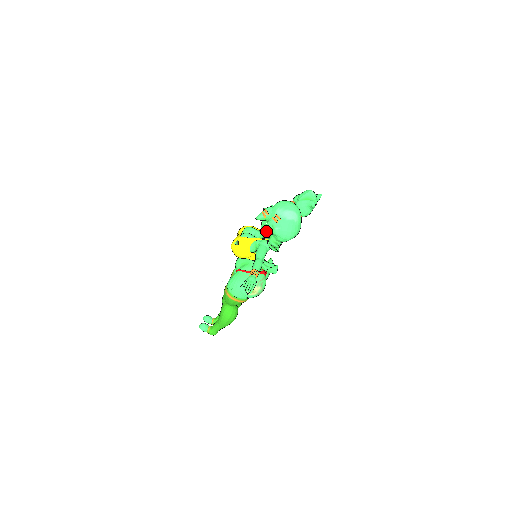
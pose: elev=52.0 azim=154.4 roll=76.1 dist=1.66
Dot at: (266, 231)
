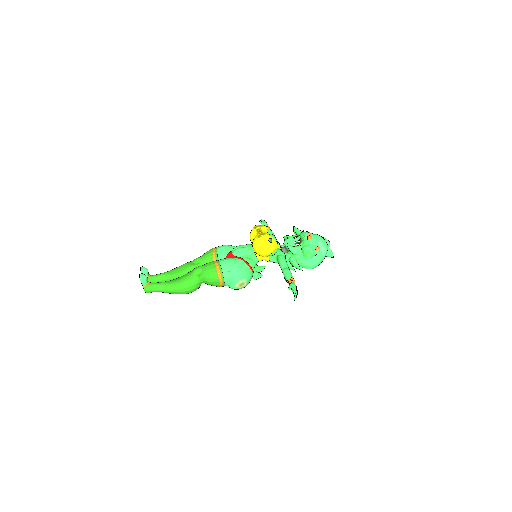
Dot at: (298, 249)
